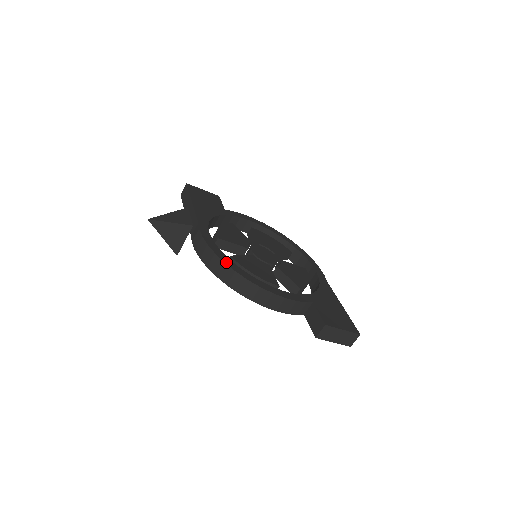
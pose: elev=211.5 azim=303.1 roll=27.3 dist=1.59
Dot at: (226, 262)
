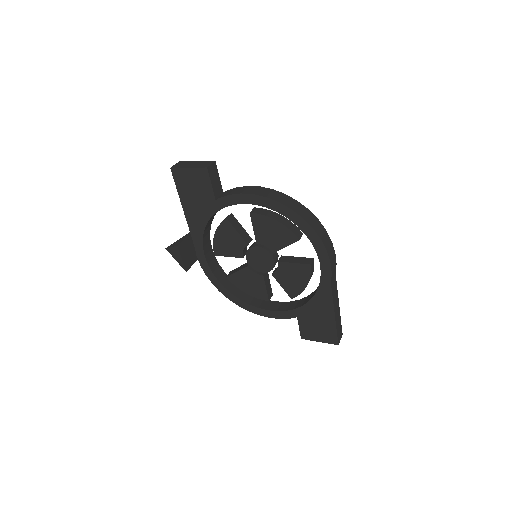
Dot at: (221, 291)
